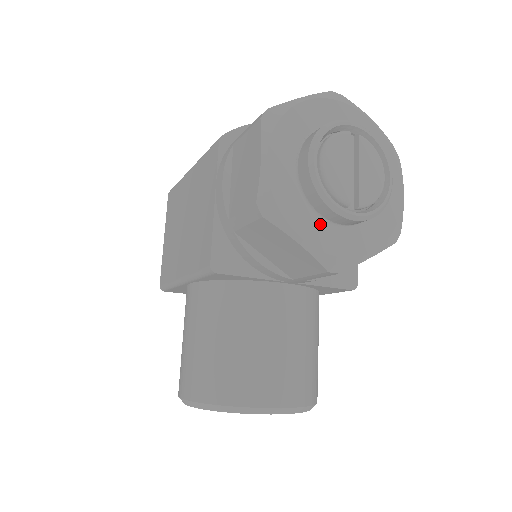
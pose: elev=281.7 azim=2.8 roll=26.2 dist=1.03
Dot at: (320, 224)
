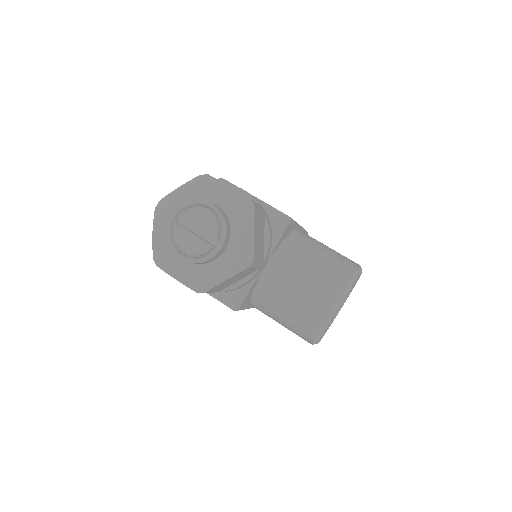
Dot at: (220, 262)
